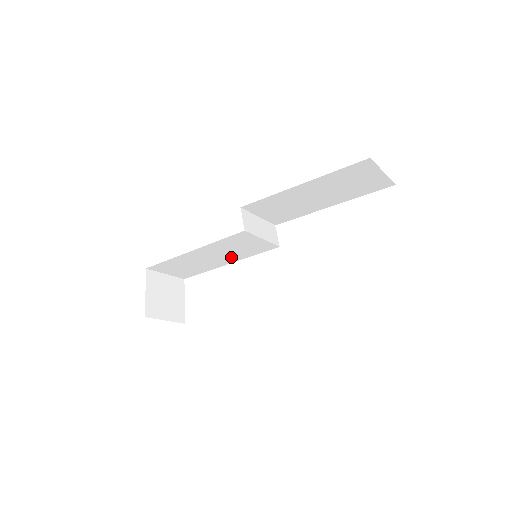
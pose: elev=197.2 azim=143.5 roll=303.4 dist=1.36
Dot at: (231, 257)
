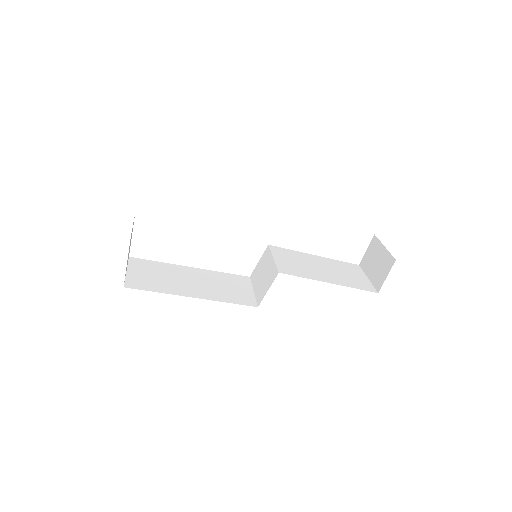
Dot at: occluded
